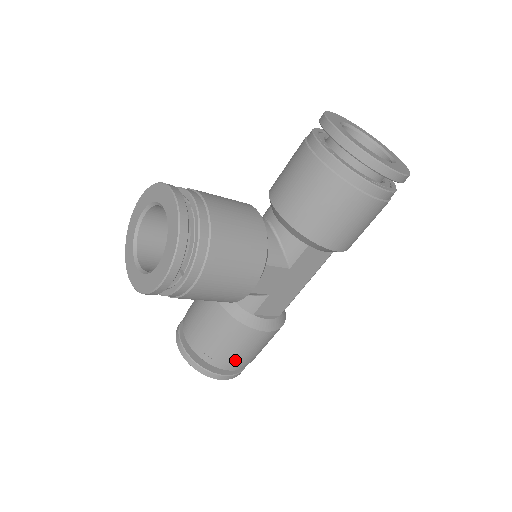
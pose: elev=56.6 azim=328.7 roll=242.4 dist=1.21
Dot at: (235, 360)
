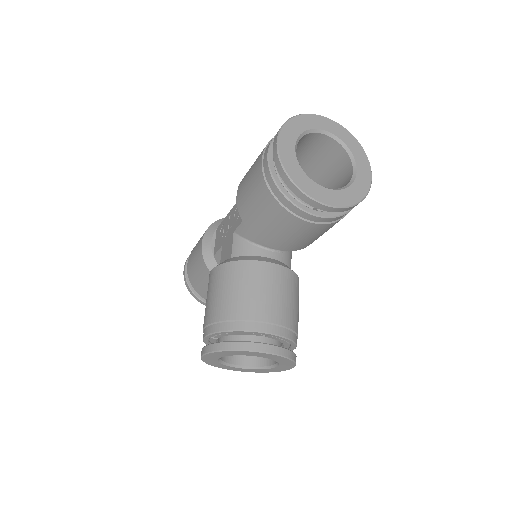
Dot at: occluded
